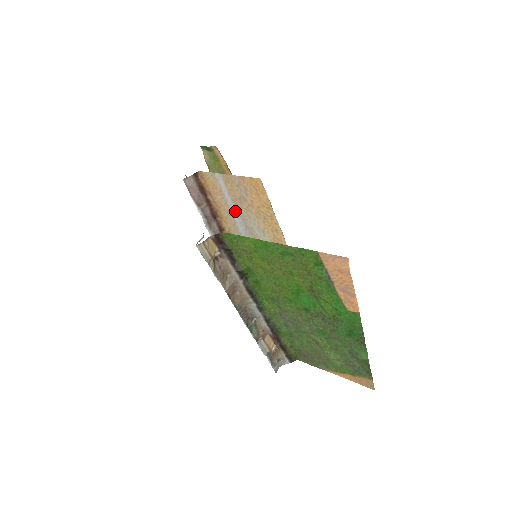
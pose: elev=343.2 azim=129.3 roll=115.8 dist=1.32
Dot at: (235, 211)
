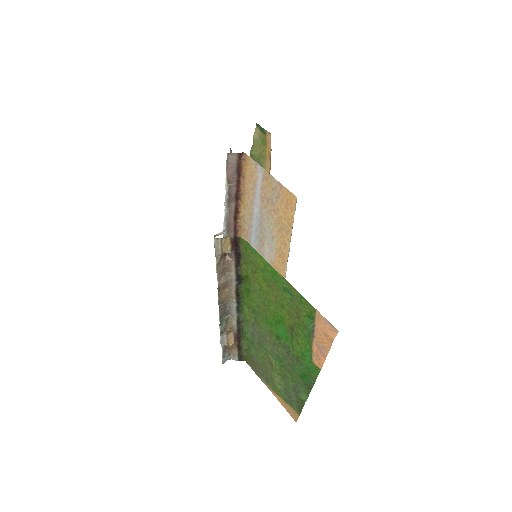
Dot at: (258, 206)
